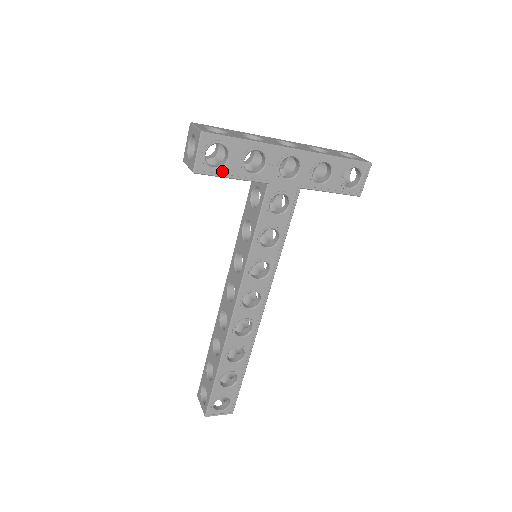
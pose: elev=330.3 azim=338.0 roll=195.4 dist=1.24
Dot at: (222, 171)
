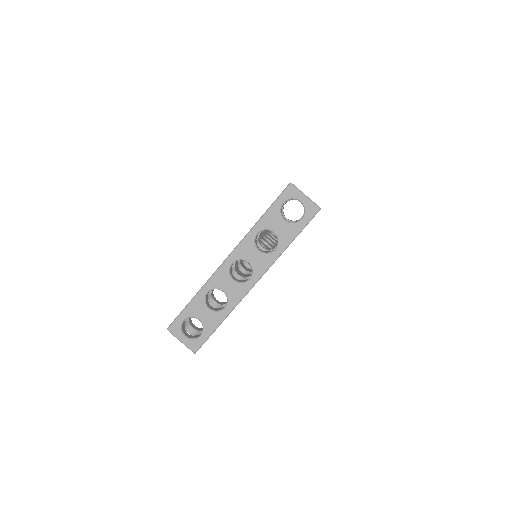
Dot at: occluded
